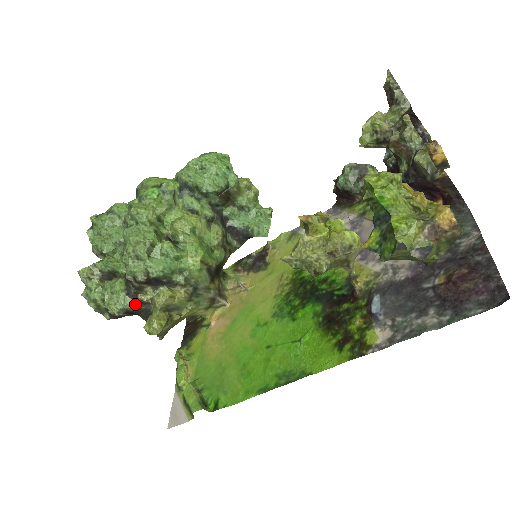
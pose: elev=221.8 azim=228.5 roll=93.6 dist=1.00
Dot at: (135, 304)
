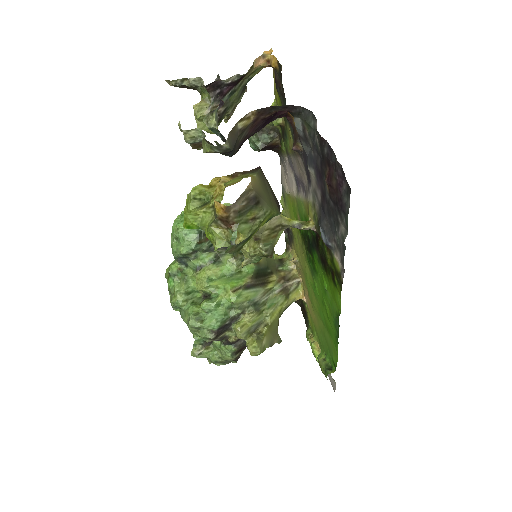
Dot at: (234, 346)
